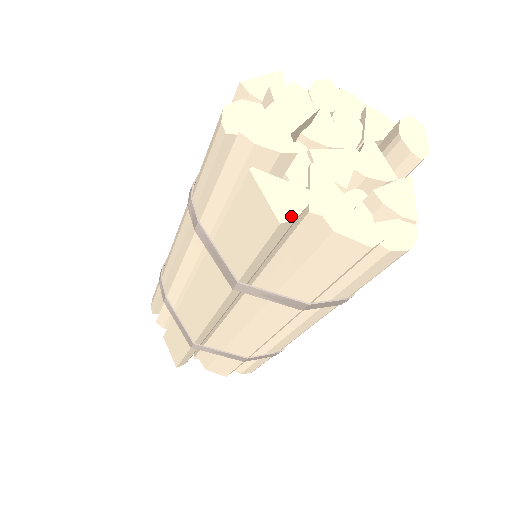
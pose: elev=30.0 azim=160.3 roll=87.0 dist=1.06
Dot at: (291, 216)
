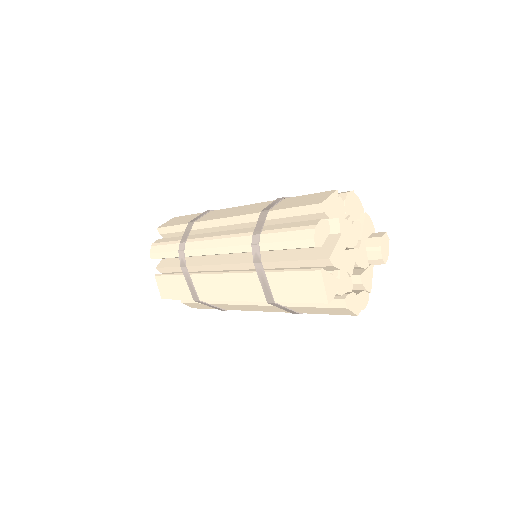
Dot at: (332, 298)
